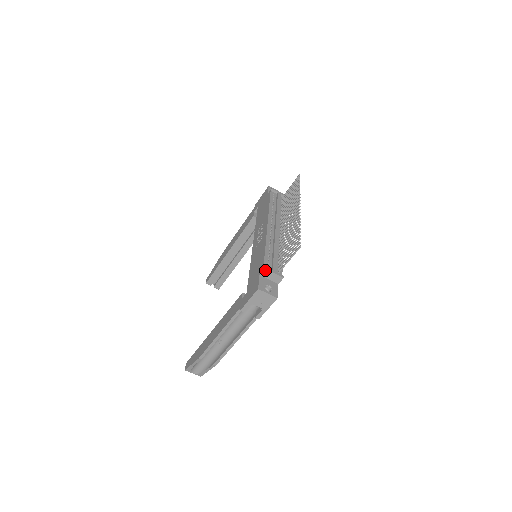
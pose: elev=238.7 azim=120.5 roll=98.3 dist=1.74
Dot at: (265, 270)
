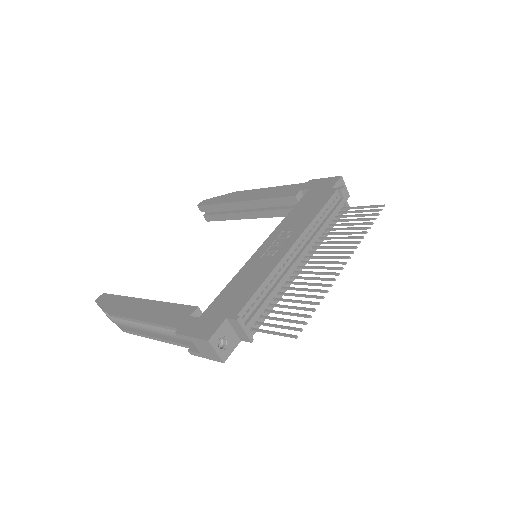
Dot at: (236, 321)
